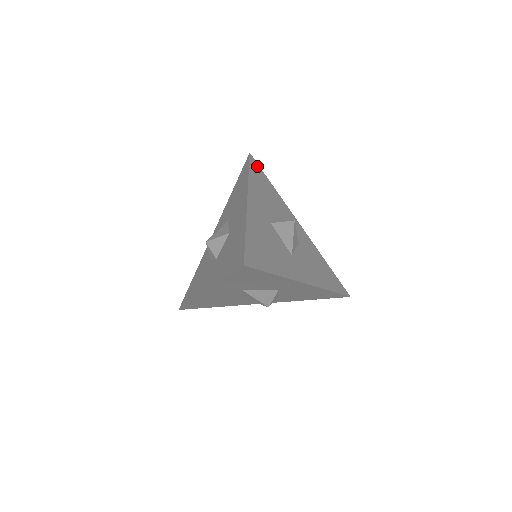
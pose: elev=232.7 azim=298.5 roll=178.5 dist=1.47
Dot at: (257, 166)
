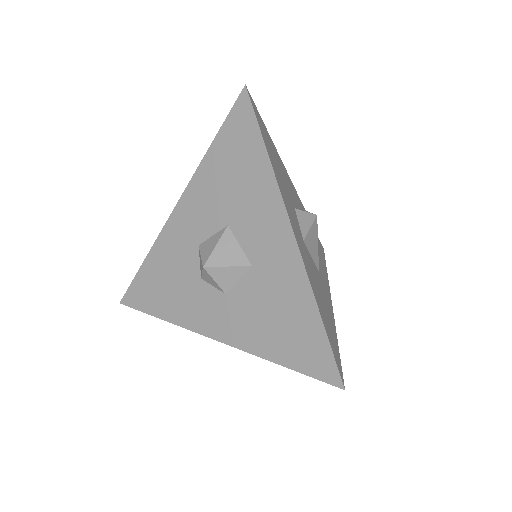
Dot at: (257, 112)
